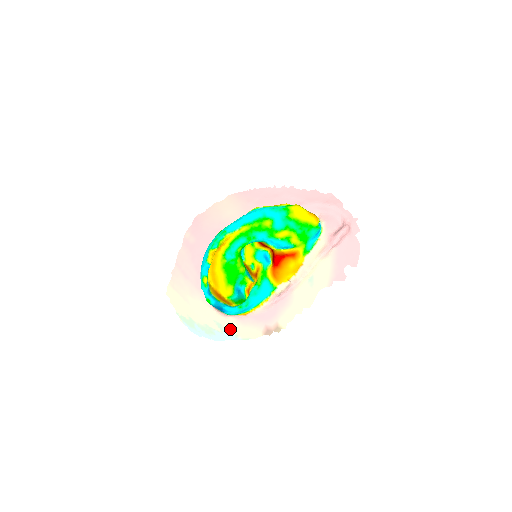
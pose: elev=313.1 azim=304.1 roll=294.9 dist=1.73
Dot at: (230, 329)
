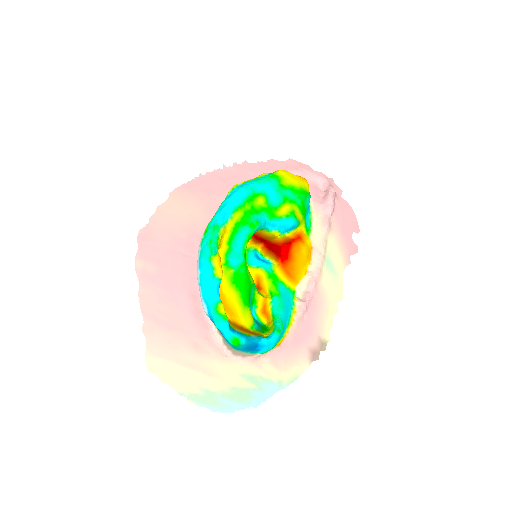
Dot at: (268, 377)
